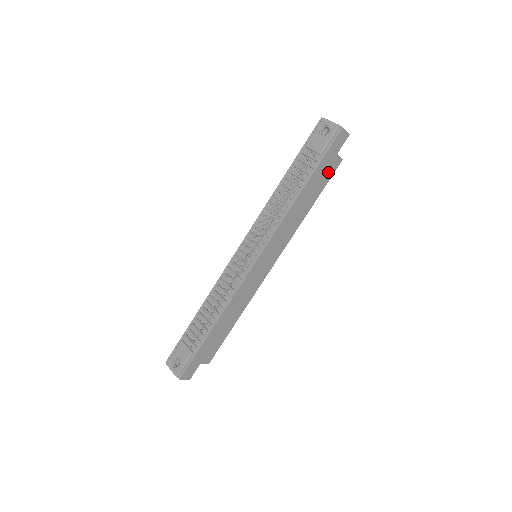
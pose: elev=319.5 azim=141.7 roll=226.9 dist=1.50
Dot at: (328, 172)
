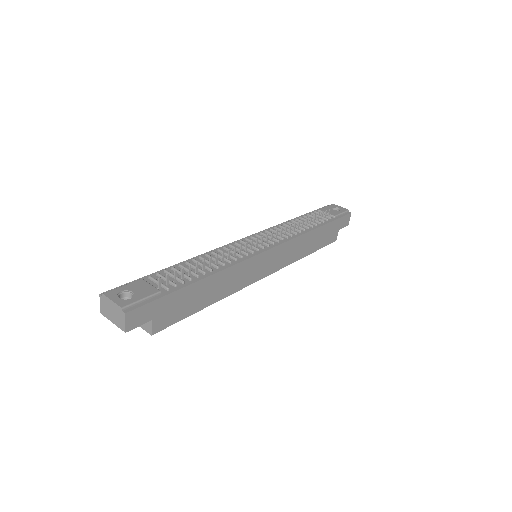
Dot at: (329, 238)
